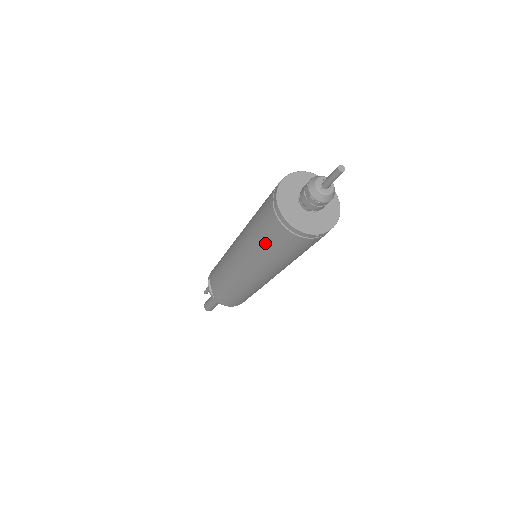
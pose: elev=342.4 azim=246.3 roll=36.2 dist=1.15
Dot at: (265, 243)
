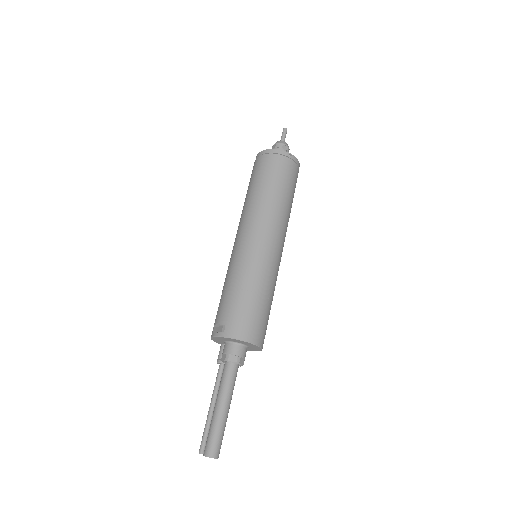
Dot at: (260, 181)
